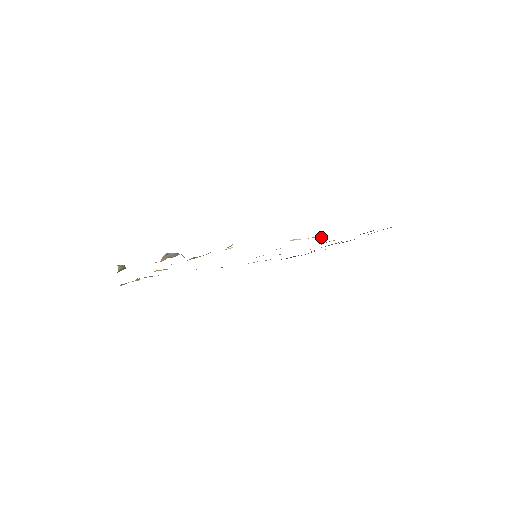
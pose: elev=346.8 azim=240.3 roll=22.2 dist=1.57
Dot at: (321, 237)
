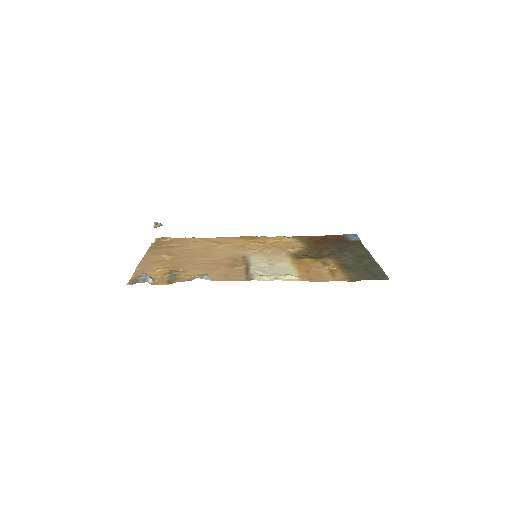
Dot at: (294, 278)
